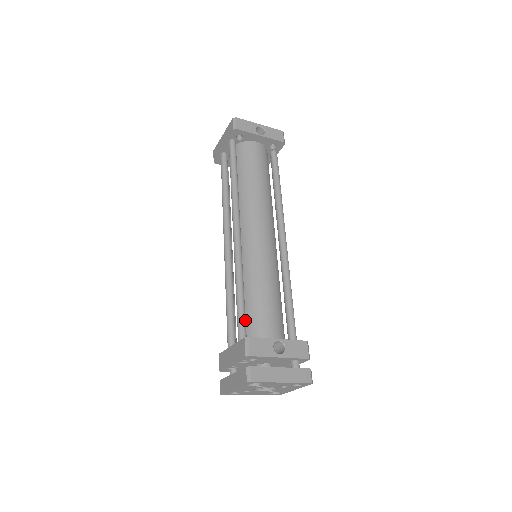
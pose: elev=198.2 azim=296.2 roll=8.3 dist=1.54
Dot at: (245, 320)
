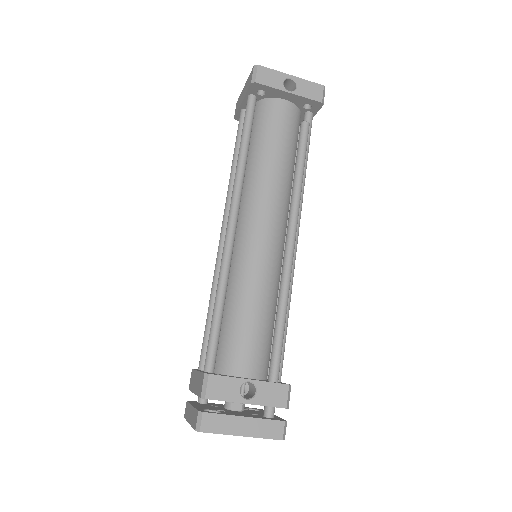
Dot at: (217, 344)
